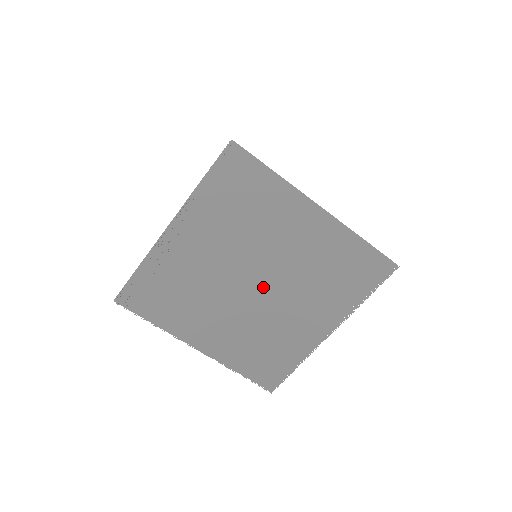
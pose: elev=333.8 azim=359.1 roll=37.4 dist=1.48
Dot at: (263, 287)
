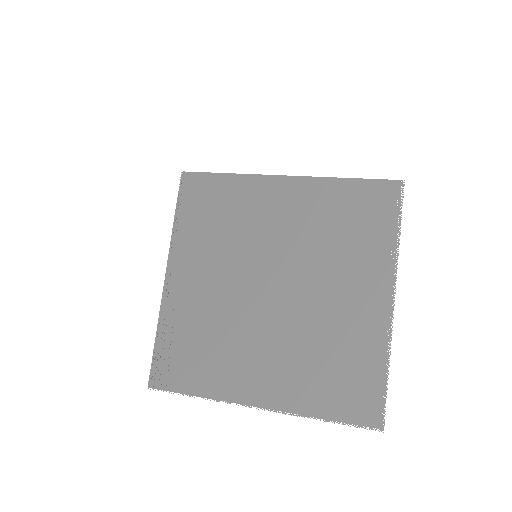
Dot at: (282, 285)
